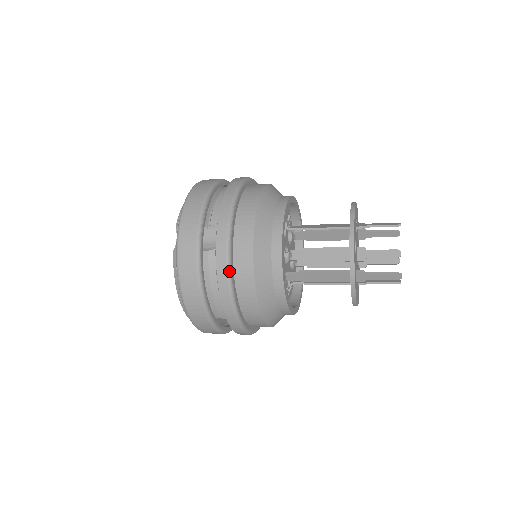
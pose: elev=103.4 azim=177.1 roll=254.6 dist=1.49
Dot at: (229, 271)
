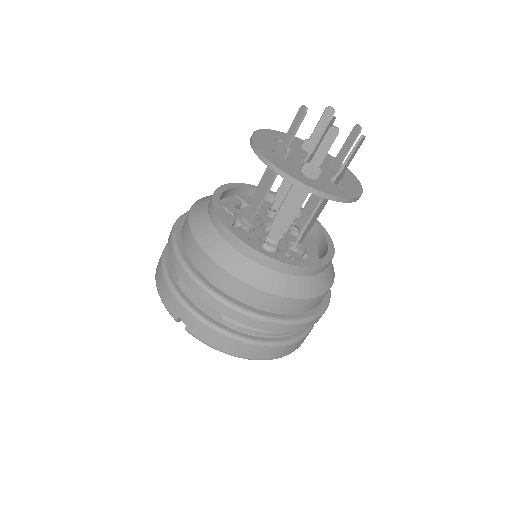
Dot at: (179, 219)
